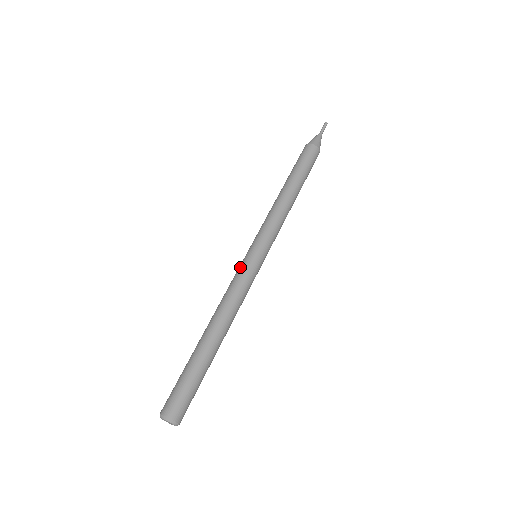
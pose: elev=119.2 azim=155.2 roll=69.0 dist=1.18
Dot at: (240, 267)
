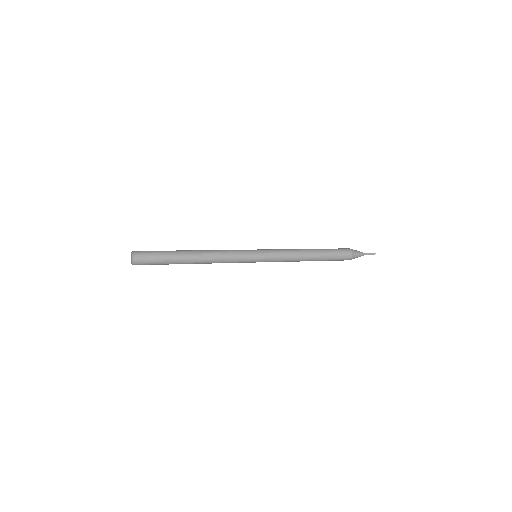
Dot at: occluded
